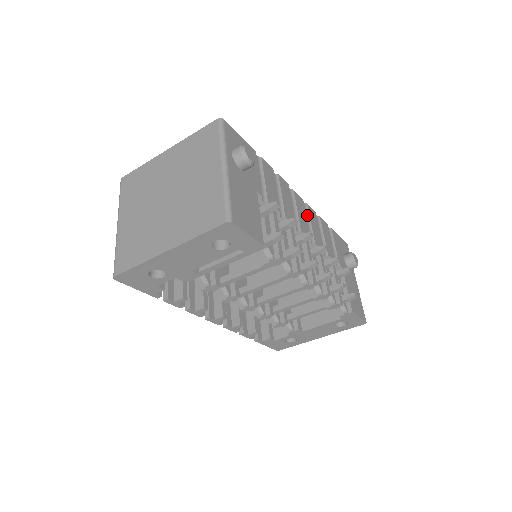
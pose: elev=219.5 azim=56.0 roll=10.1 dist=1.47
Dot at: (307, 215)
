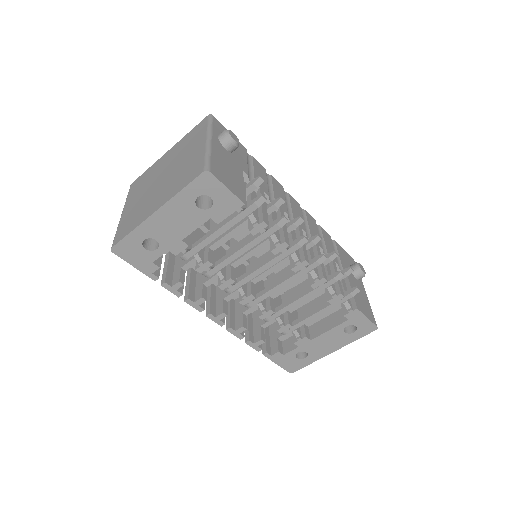
Dot at: (304, 217)
